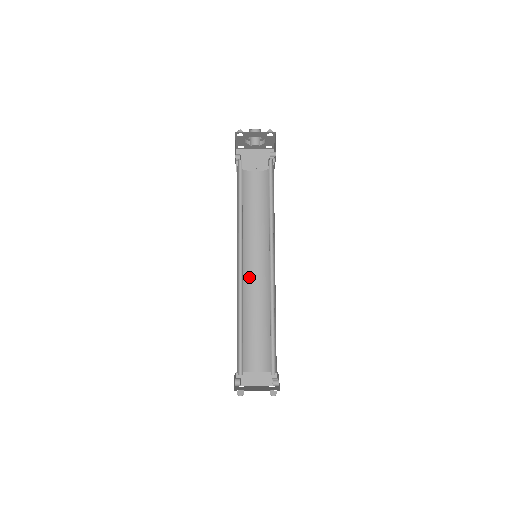
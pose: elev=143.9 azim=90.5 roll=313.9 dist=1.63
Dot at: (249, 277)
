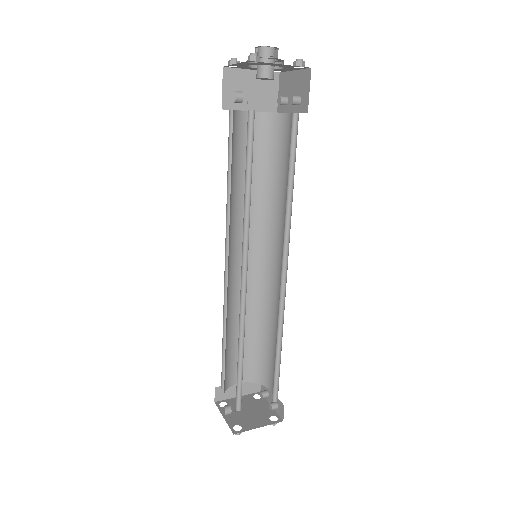
Dot at: (236, 274)
